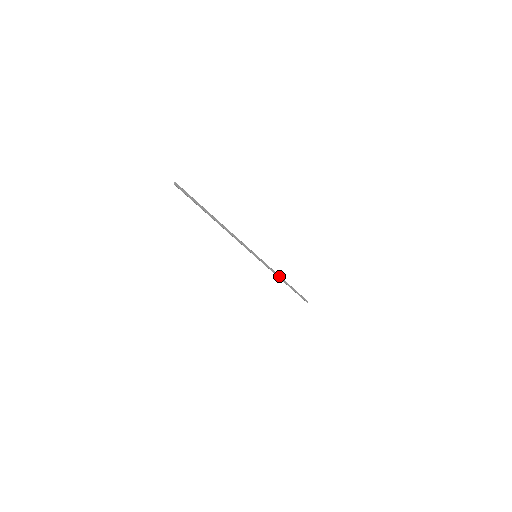
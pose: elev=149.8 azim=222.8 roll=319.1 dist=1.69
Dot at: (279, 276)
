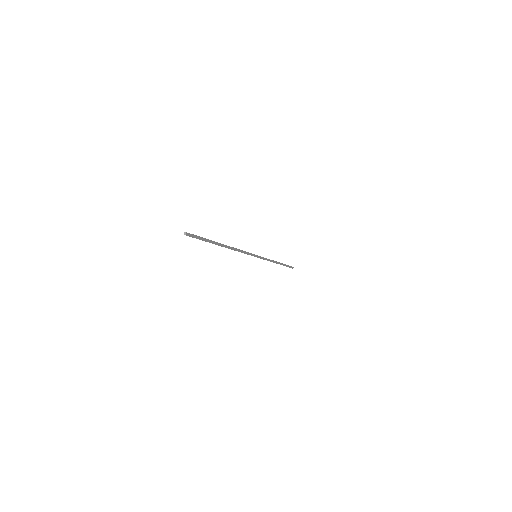
Dot at: (273, 261)
